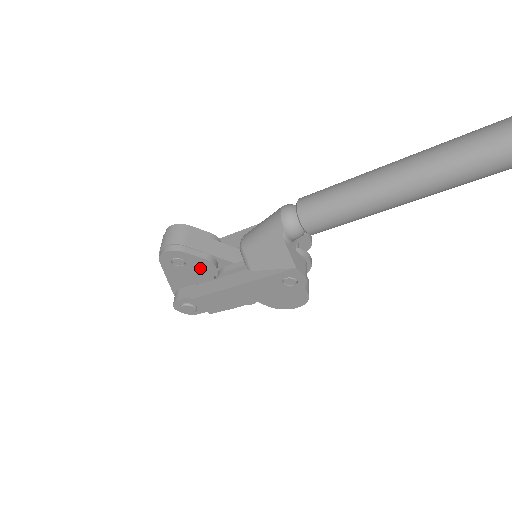
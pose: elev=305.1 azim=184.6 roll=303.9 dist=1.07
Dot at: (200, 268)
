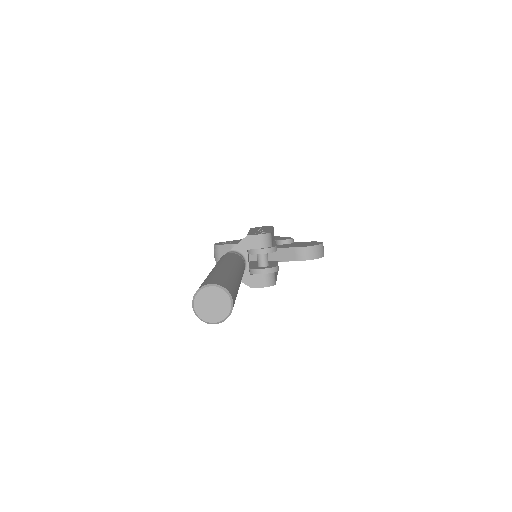
Dot at: occluded
